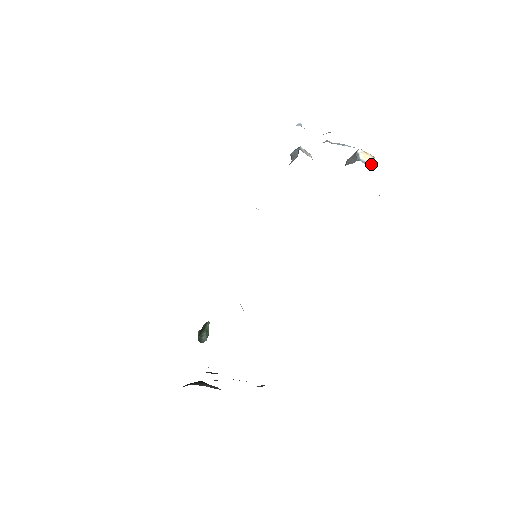
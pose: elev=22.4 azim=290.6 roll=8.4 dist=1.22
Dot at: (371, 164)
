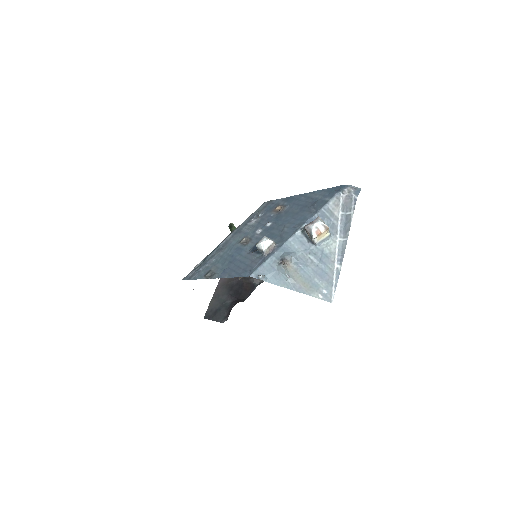
Dot at: (326, 237)
